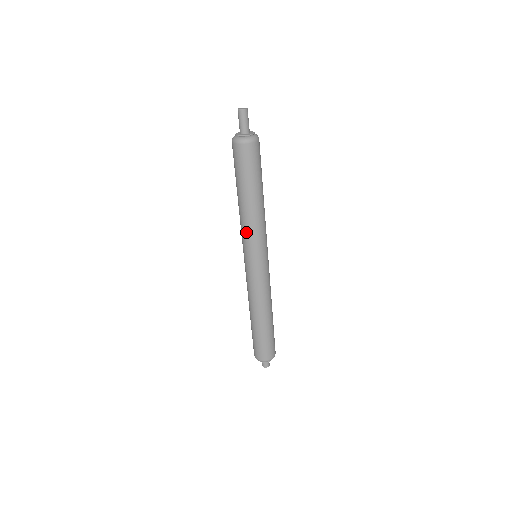
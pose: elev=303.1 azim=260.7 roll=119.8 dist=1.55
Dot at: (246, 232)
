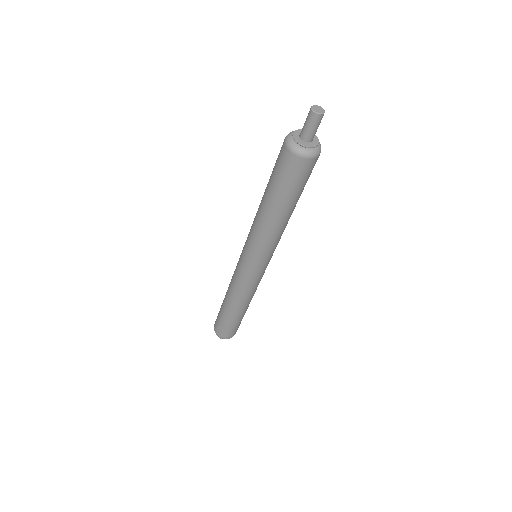
Dot at: (252, 233)
